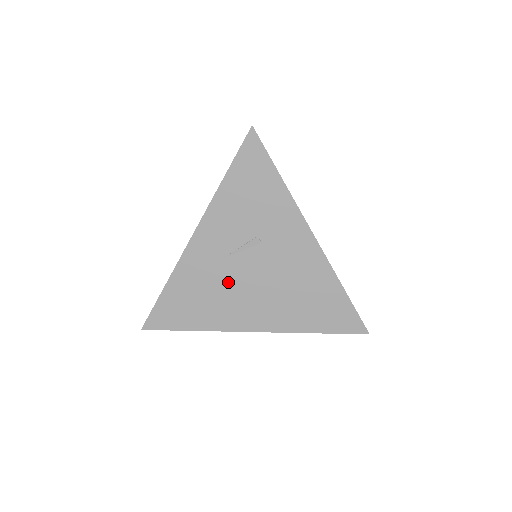
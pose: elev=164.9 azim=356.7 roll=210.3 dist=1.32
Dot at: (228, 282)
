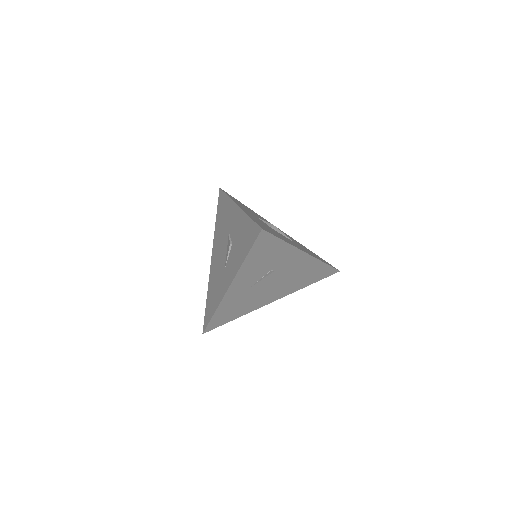
Dot at: (255, 294)
